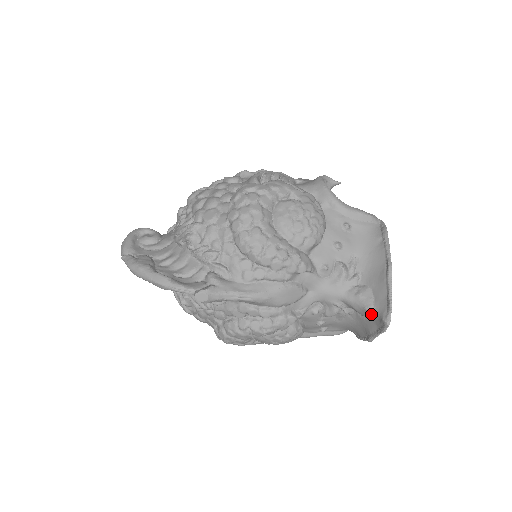
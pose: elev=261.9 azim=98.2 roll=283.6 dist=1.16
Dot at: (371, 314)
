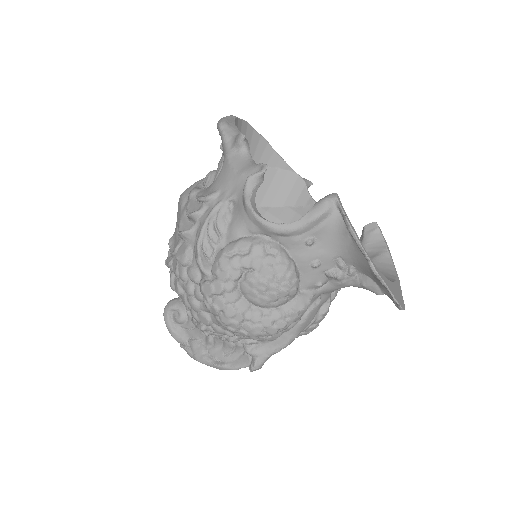
Dot at: occluded
